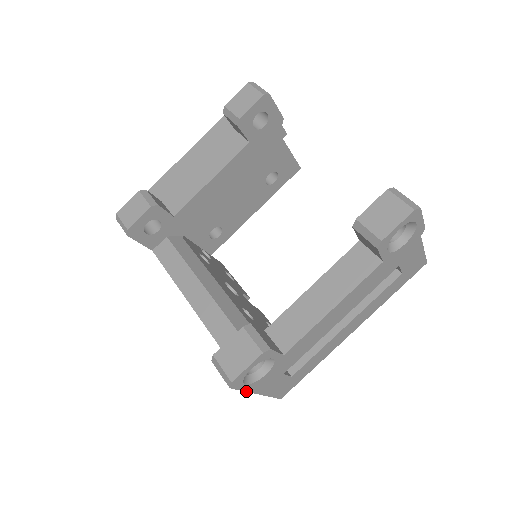
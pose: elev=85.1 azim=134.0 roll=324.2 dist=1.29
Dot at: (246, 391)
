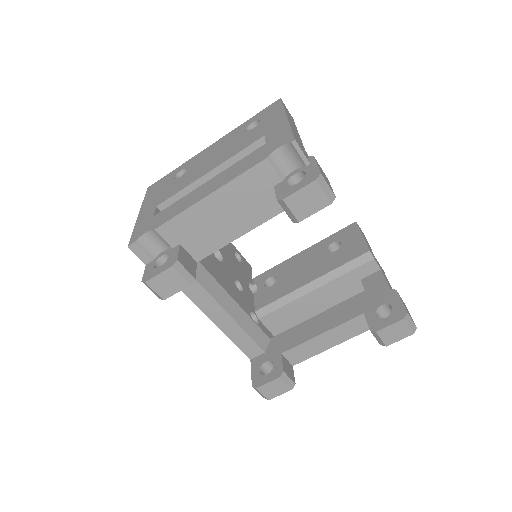
Dot at: occluded
